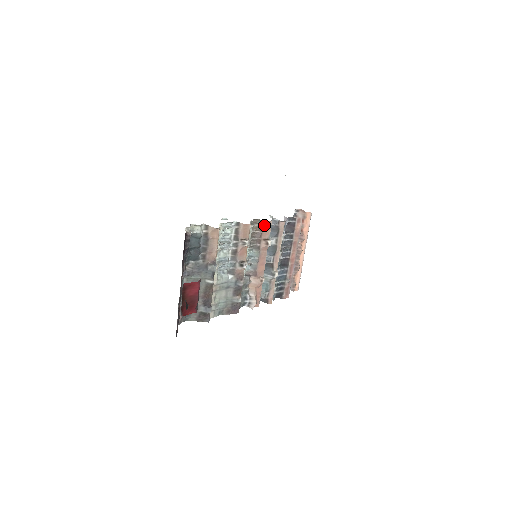
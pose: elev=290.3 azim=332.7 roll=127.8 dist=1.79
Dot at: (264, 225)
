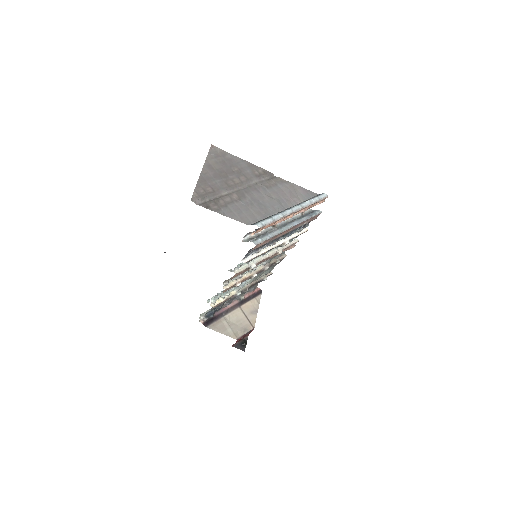
Dot at: (234, 277)
